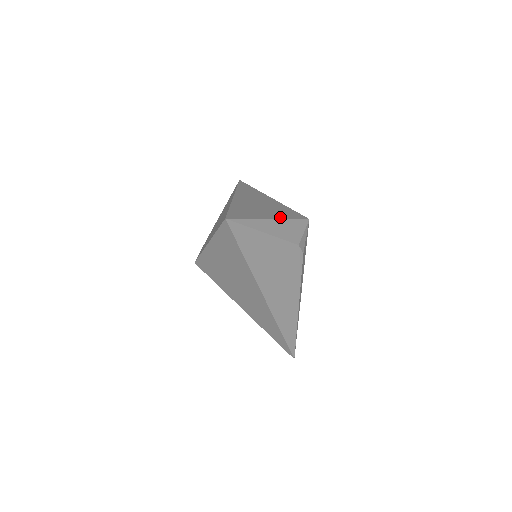
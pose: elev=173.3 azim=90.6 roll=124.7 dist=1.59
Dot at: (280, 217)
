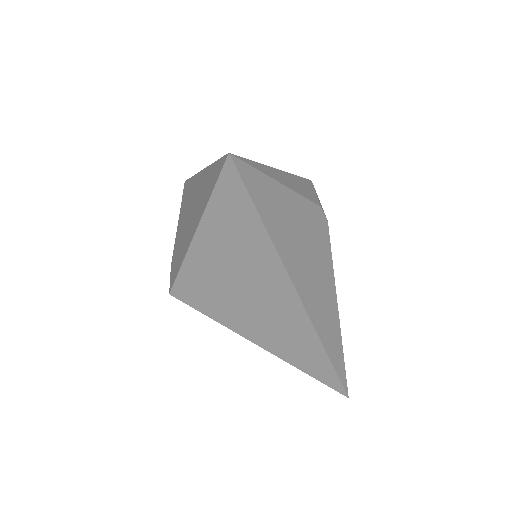
Dot at: occluded
